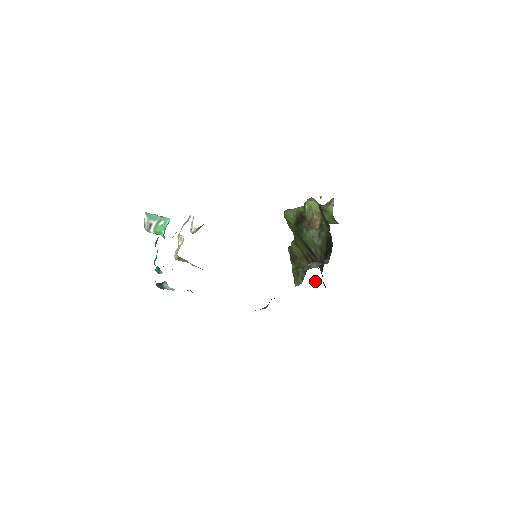
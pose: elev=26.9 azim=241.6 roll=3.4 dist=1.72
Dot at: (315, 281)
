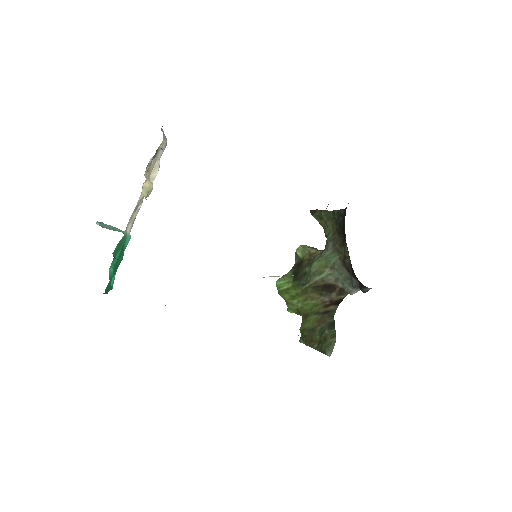
Dot at: occluded
